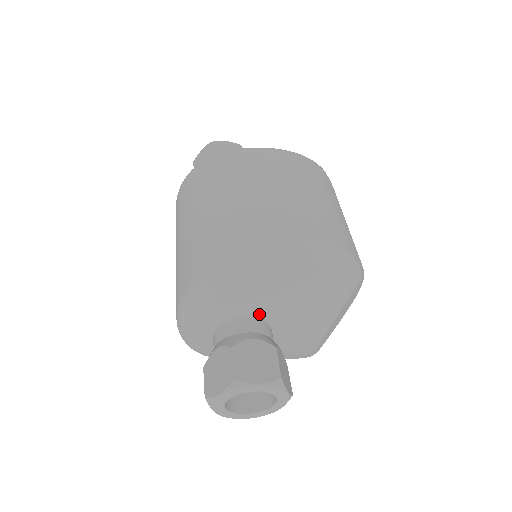
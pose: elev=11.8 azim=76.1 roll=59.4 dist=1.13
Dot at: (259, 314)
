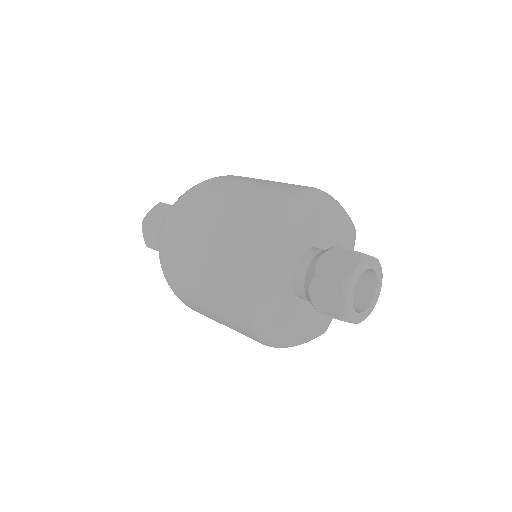
Dot at: (321, 246)
